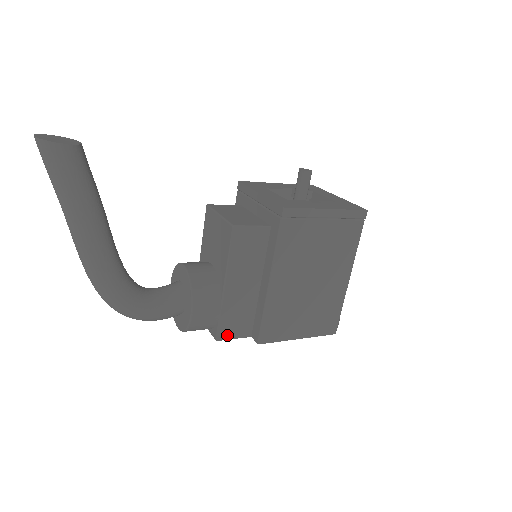
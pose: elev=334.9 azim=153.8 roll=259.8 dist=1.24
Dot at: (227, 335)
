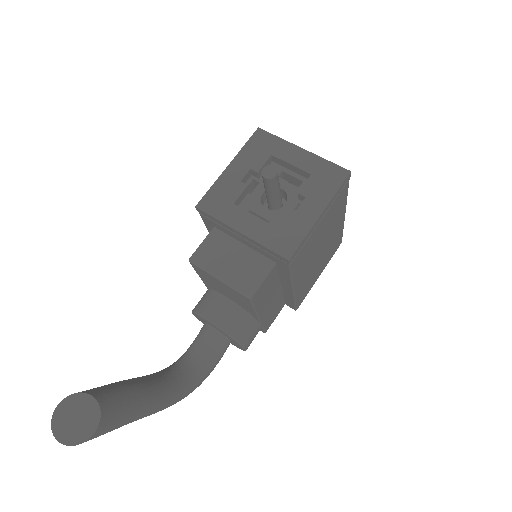
Dot at: (270, 324)
